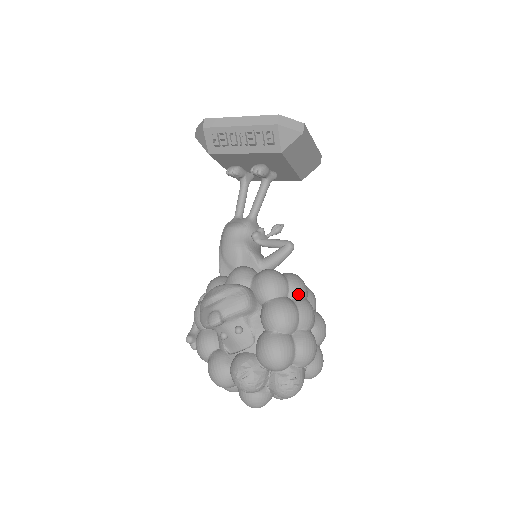
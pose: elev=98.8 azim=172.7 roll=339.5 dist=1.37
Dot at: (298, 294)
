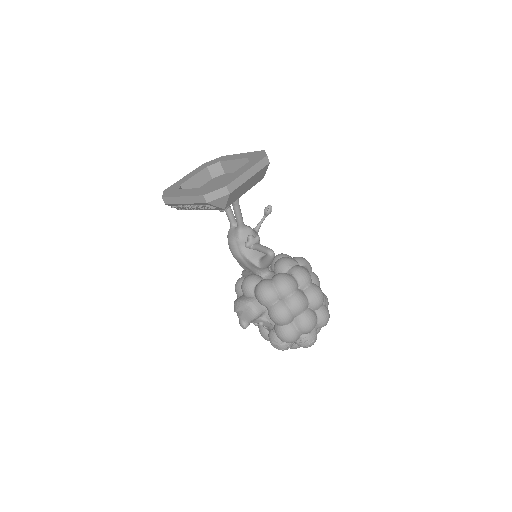
Dot at: (286, 295)
